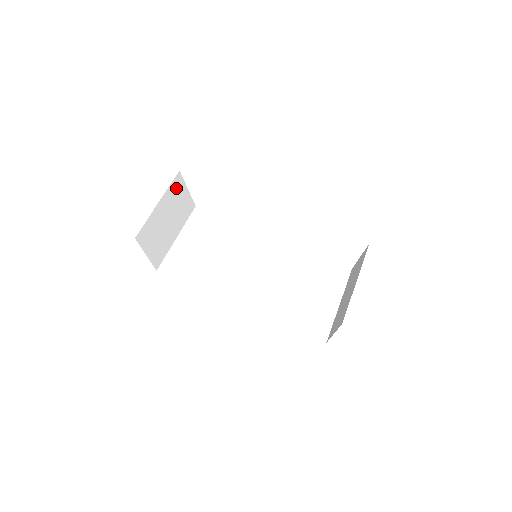
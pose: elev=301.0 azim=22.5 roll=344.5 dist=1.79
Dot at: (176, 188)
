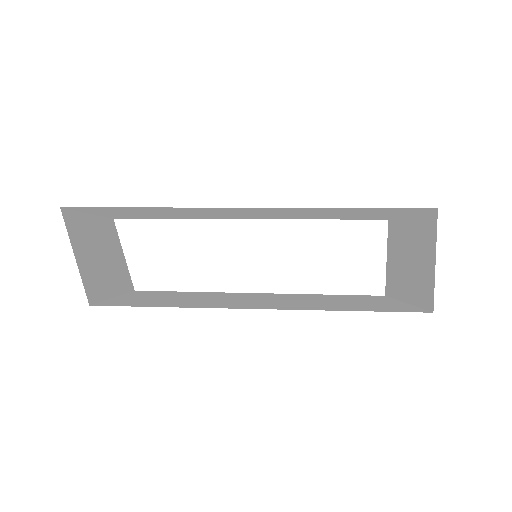
Dot at: (110, 232)
